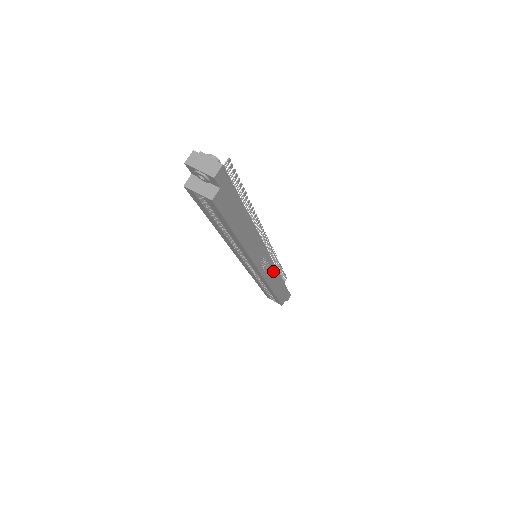
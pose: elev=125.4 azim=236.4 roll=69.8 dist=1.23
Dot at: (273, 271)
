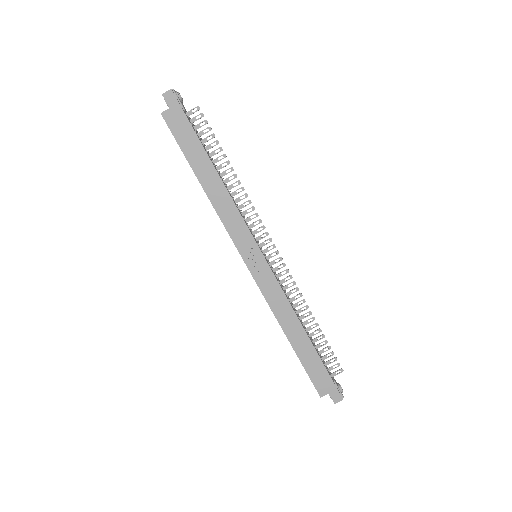
Dot at: (278, 293)
